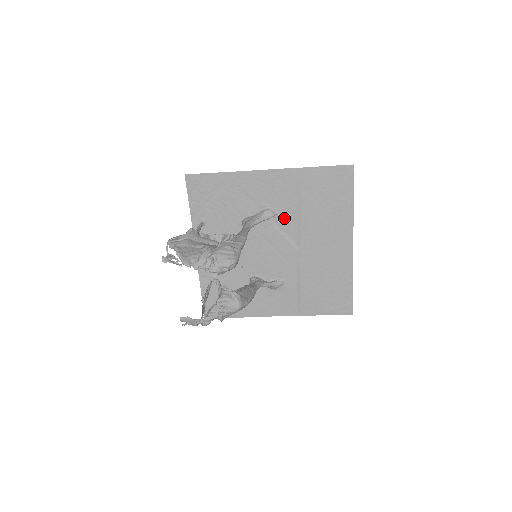
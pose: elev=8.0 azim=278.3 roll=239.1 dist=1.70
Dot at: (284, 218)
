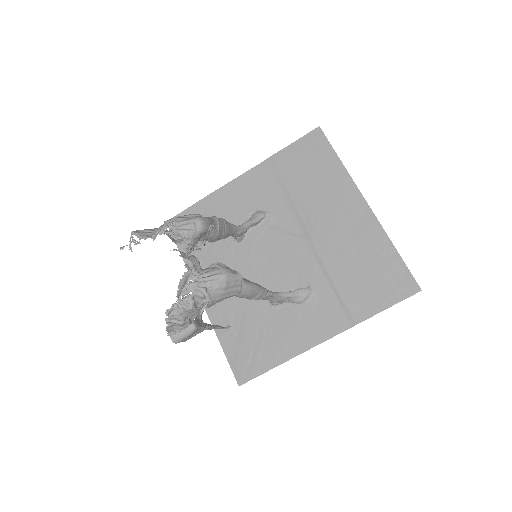
Dot at: (277, 214)
